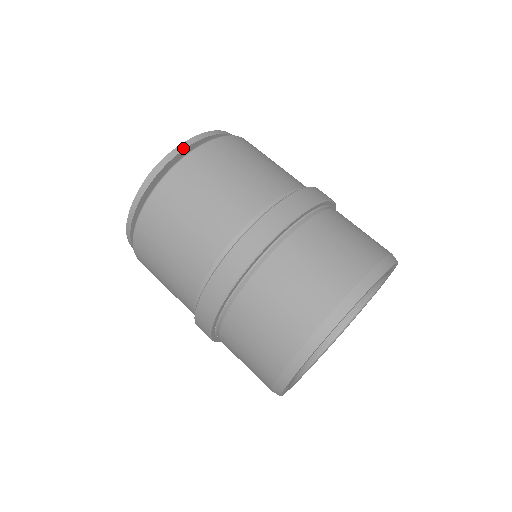
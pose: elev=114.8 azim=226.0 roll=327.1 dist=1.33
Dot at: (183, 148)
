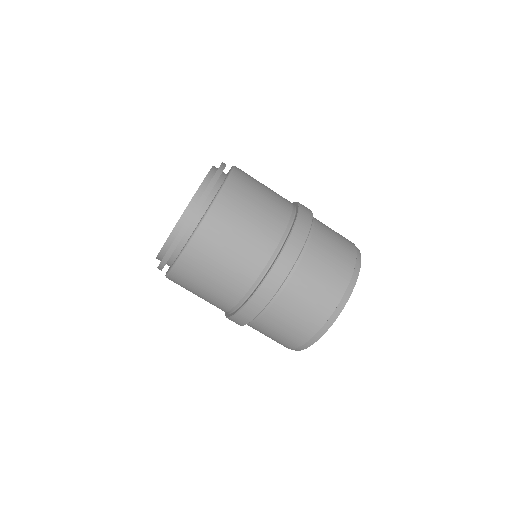
Dot at: (173, 251)
